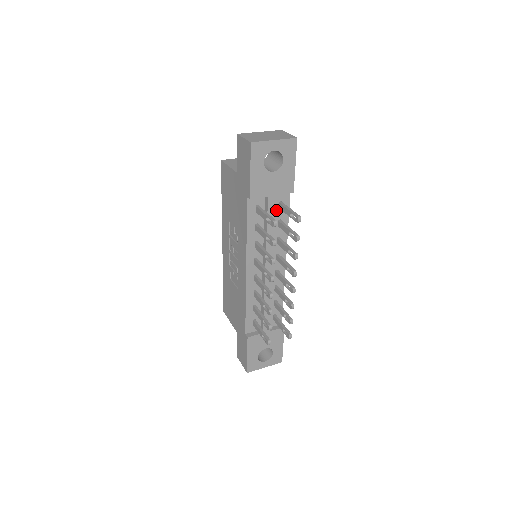
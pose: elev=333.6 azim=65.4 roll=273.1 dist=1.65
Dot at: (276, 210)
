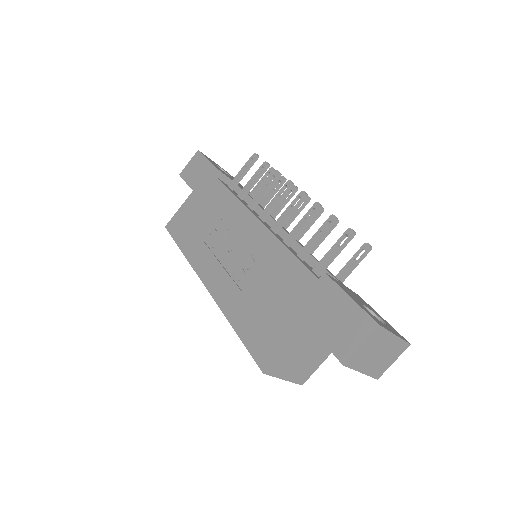
Dot at: occluded
